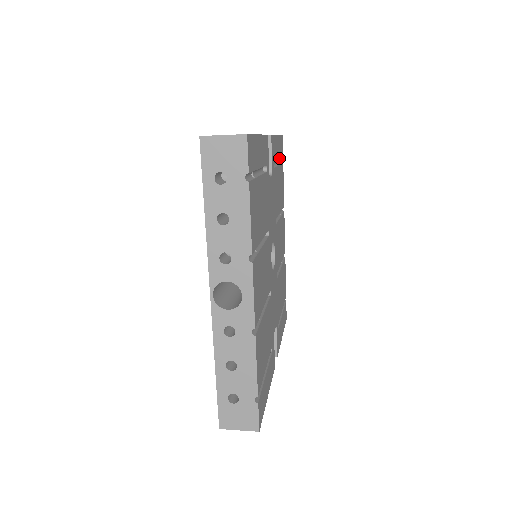
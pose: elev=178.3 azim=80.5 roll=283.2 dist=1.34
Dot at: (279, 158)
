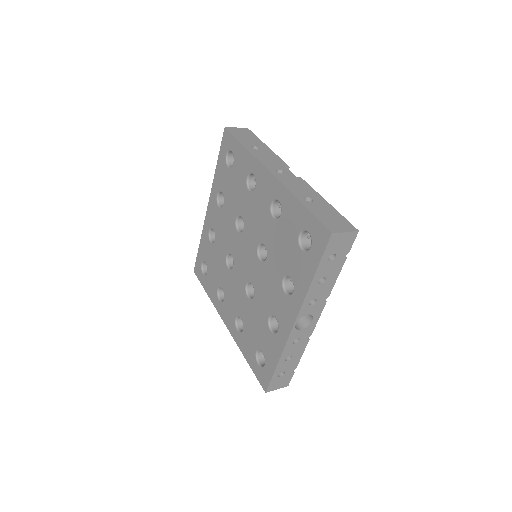
Dot at: occluded
